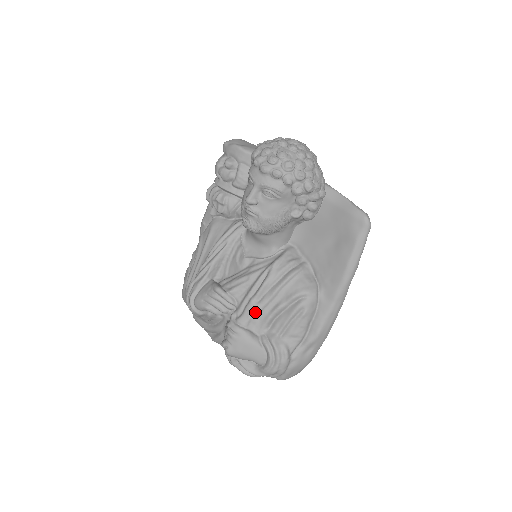
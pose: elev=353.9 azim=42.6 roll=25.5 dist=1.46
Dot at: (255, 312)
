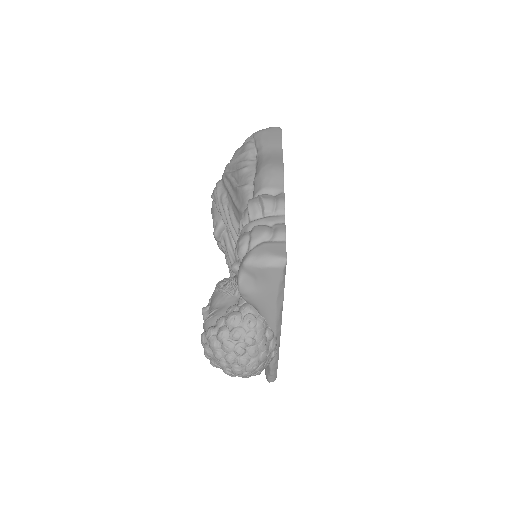
Dot at: occluded
